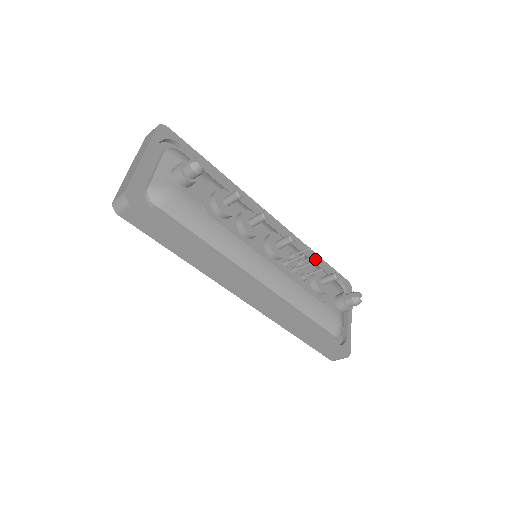
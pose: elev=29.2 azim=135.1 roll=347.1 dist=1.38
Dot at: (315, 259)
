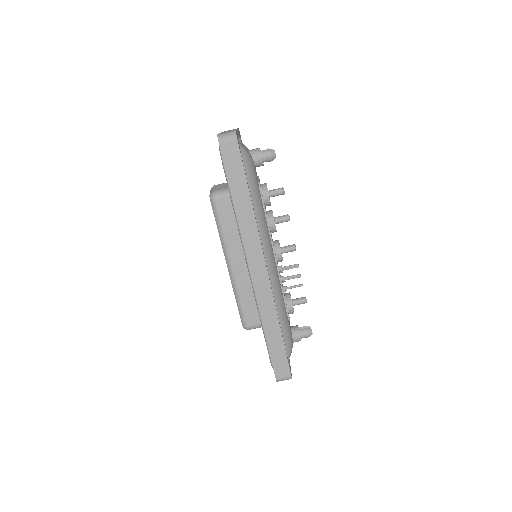
Dot at: occluded
